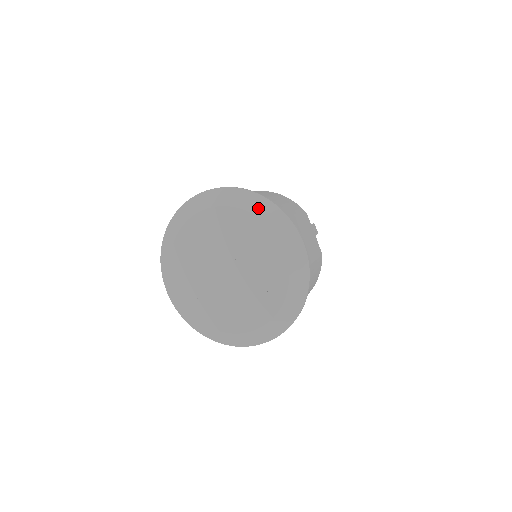
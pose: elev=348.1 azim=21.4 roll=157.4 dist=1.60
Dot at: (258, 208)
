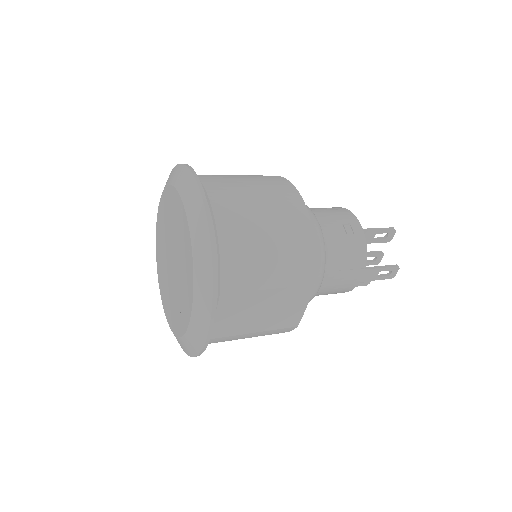
Dot at: (200, 260)
